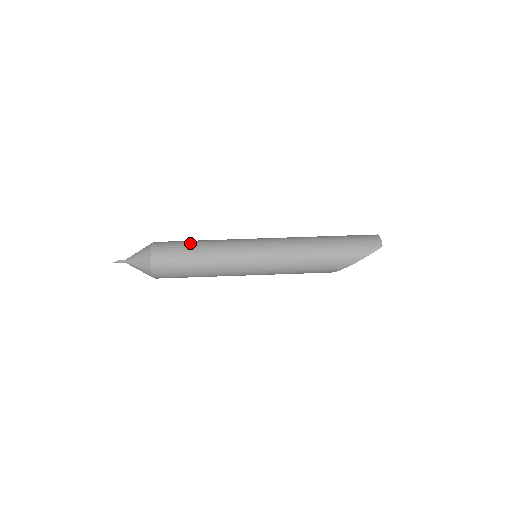
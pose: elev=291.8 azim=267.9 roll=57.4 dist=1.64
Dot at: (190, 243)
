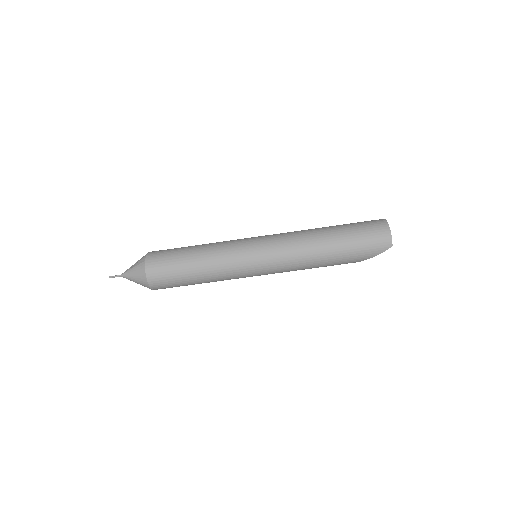
Dot at: (185, 262)
